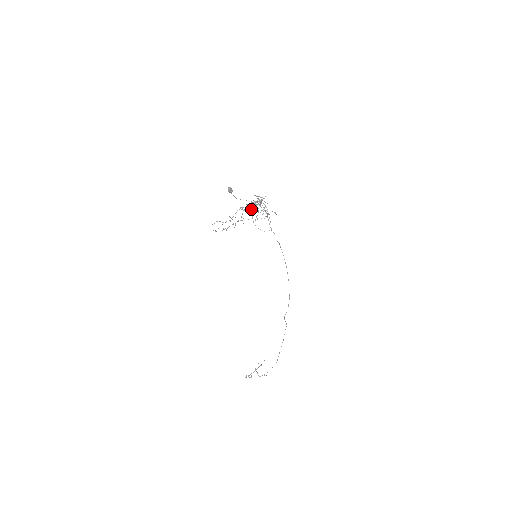
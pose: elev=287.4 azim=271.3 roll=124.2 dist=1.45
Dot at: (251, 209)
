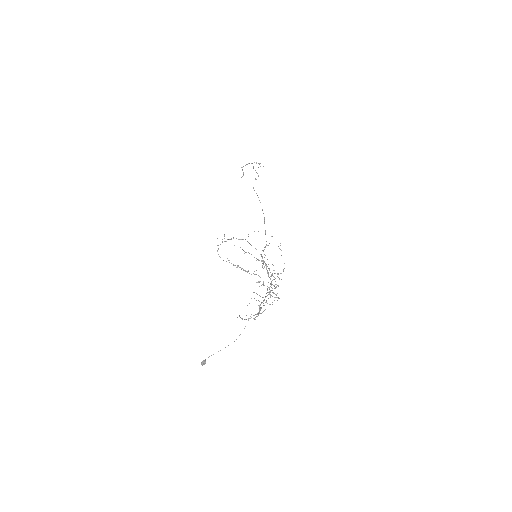
Dot at: occluded
